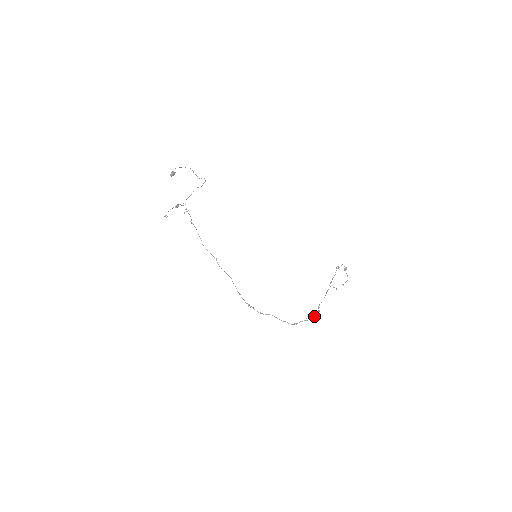
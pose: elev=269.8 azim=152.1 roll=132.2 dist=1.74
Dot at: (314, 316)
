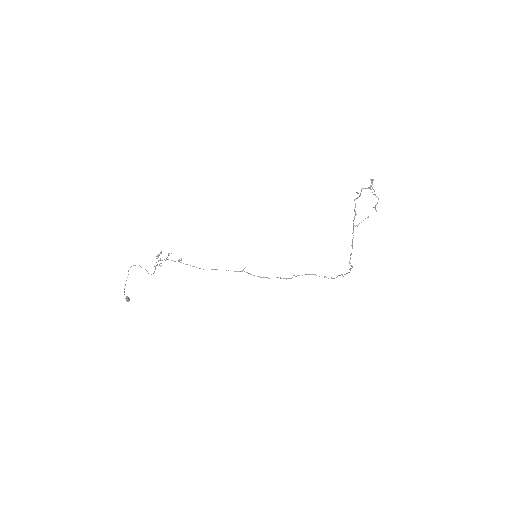
Dot at: (348, 272)
